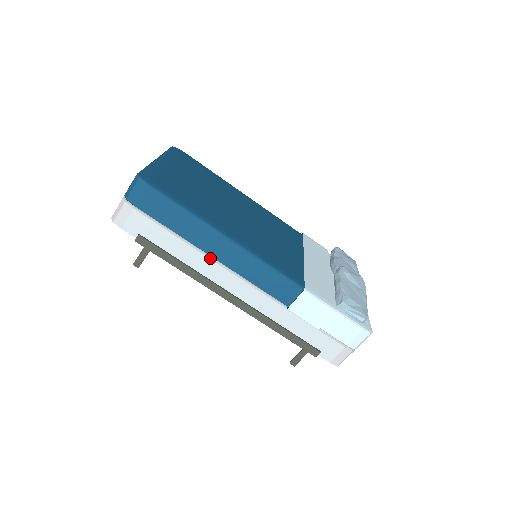
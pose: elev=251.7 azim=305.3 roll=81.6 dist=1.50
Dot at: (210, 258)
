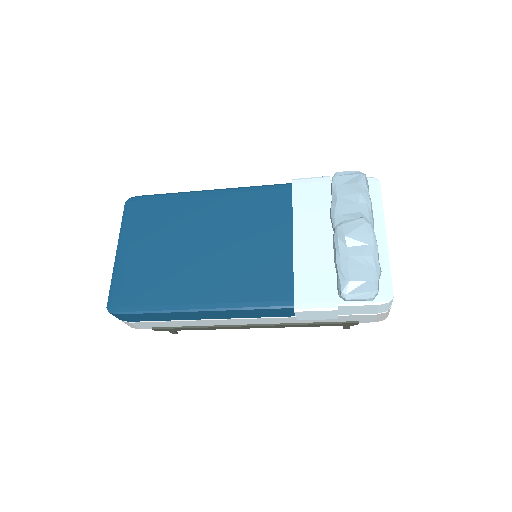
Dot at: (208, 319)
